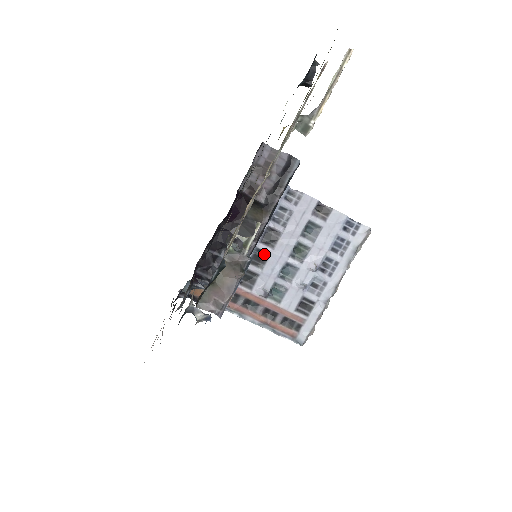
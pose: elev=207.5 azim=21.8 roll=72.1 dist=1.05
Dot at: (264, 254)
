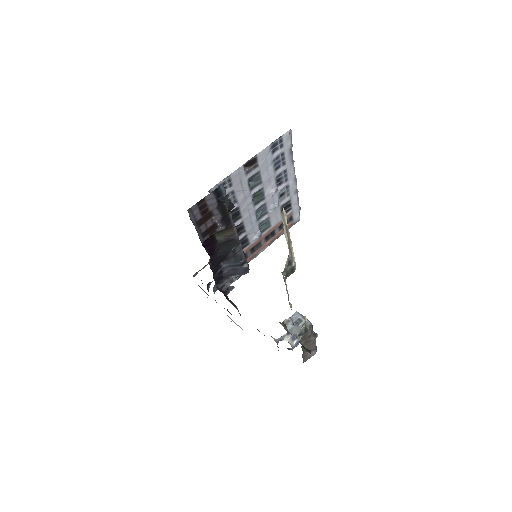
Dot at: (239, 226)
